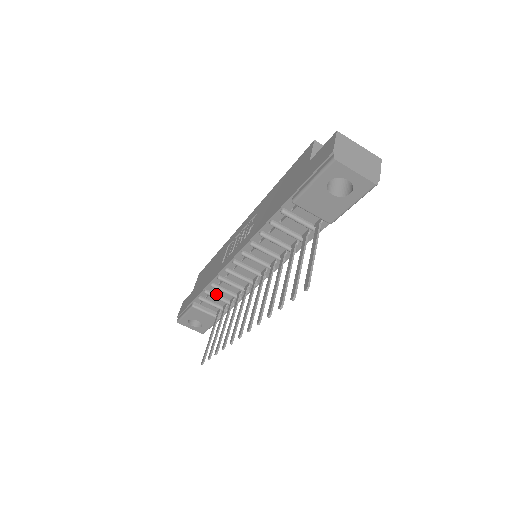
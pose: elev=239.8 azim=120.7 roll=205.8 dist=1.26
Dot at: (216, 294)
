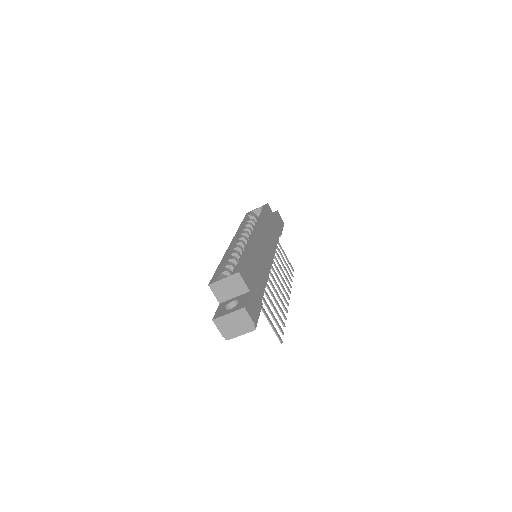
Dot at: occluded
